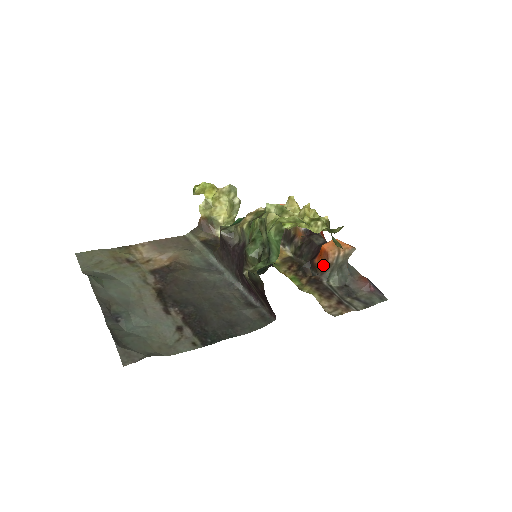
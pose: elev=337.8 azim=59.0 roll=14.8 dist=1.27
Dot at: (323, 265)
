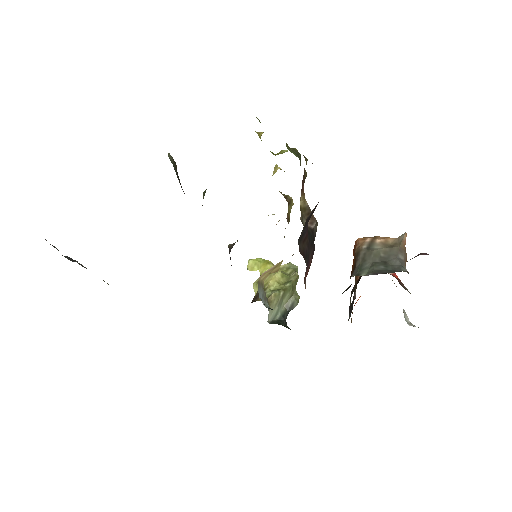
Dot at: (354, 263)
